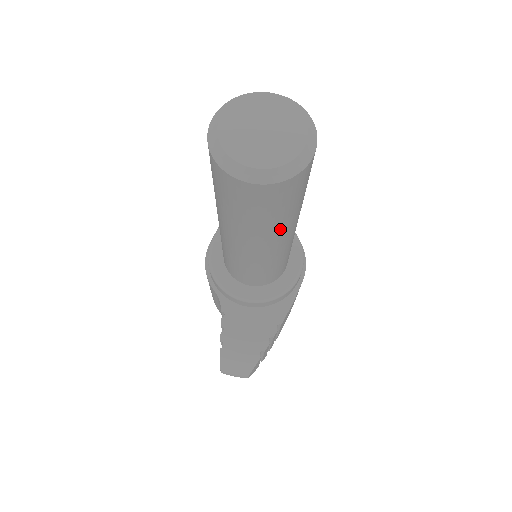
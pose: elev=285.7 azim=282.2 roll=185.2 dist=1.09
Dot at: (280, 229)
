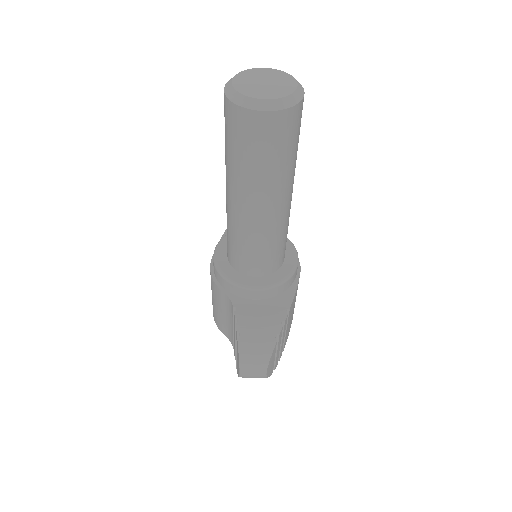
Dot at: (283, 179)
